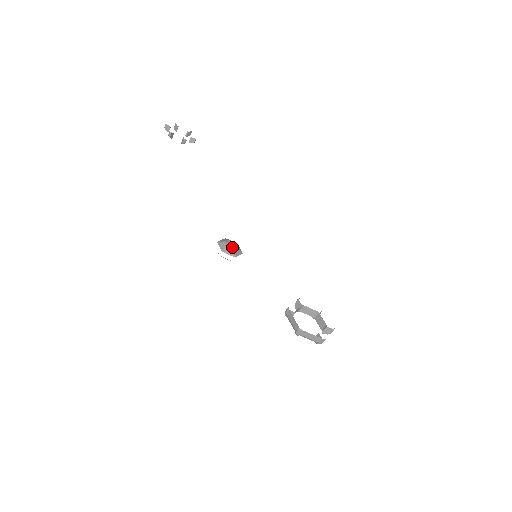
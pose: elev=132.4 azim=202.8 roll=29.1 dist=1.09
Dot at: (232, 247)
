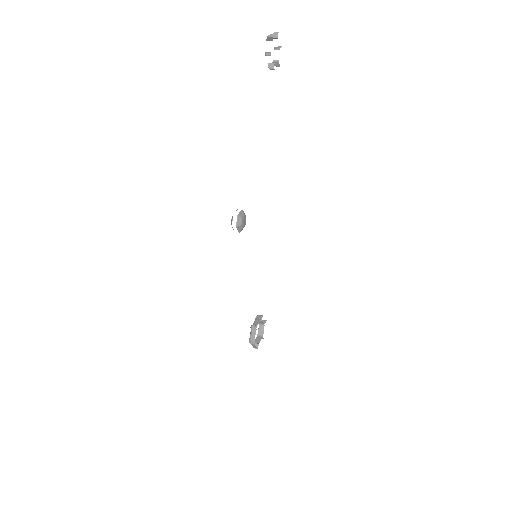
Dot at: (243, 225)
